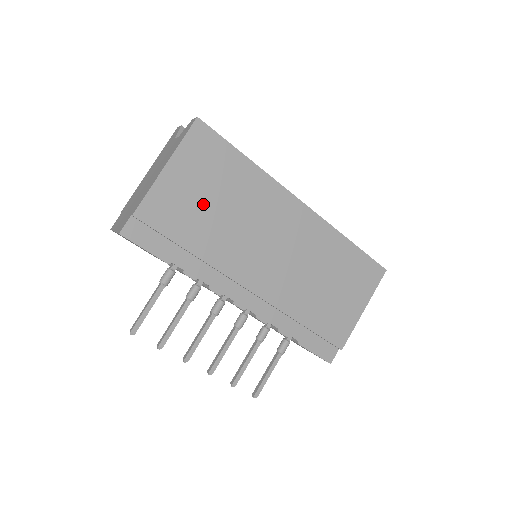
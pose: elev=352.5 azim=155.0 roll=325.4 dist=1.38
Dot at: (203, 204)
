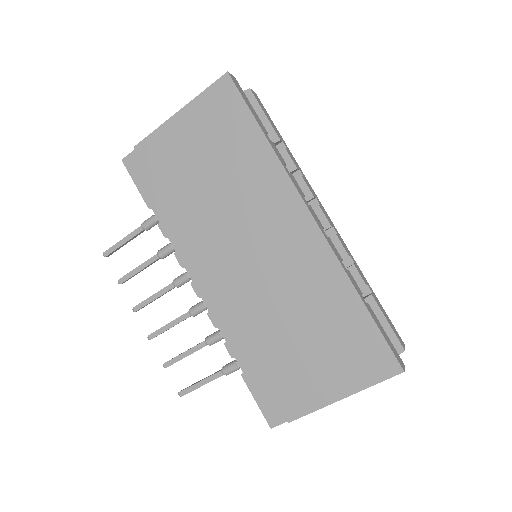
Dot at: (198, 165)
